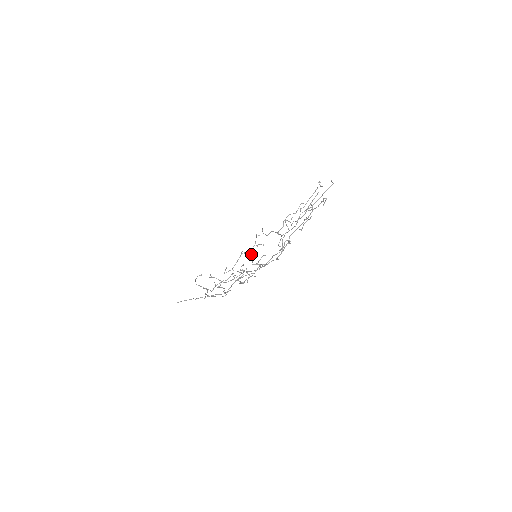
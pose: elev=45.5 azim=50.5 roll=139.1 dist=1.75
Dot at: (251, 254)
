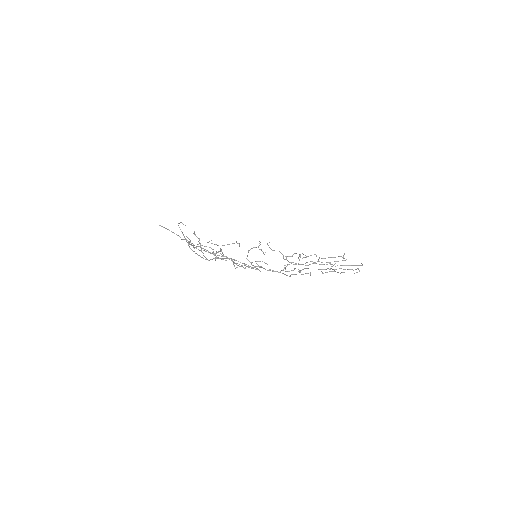
Dot at: (248, 250)
